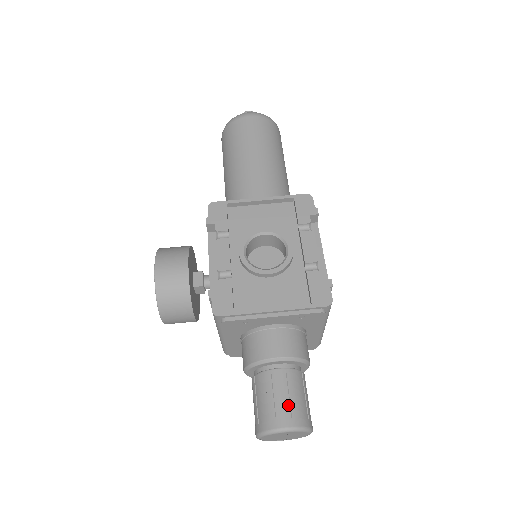
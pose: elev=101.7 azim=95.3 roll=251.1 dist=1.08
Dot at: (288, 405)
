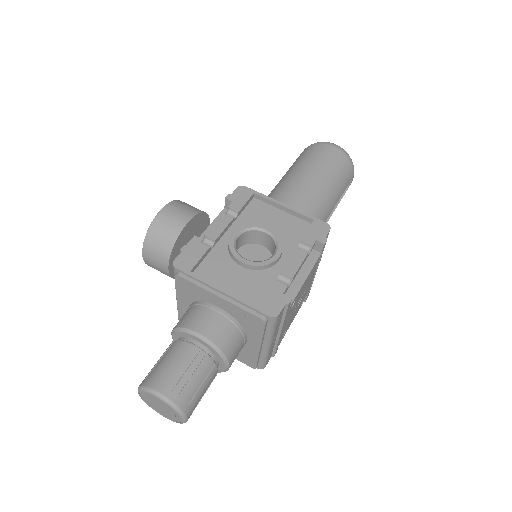
Dot at: (178, 378)
